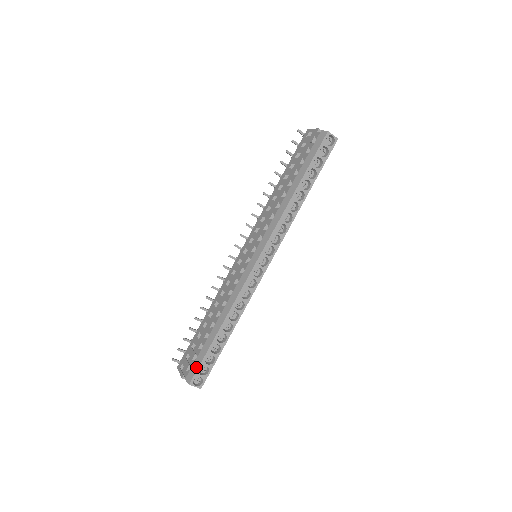
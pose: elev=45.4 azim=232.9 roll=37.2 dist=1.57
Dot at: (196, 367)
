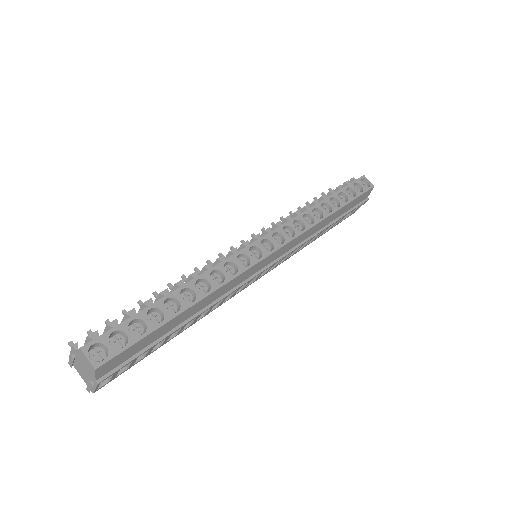
Dot at: occluded
